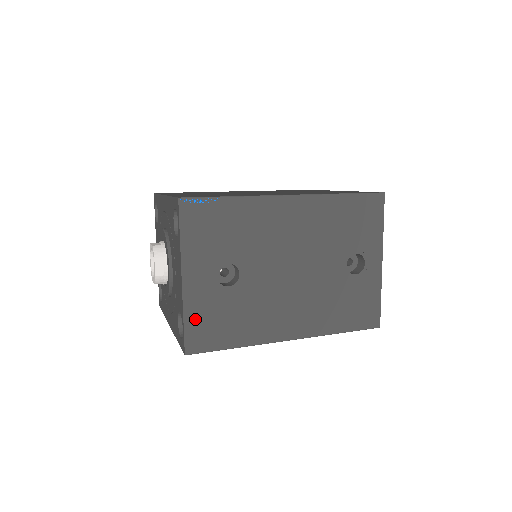
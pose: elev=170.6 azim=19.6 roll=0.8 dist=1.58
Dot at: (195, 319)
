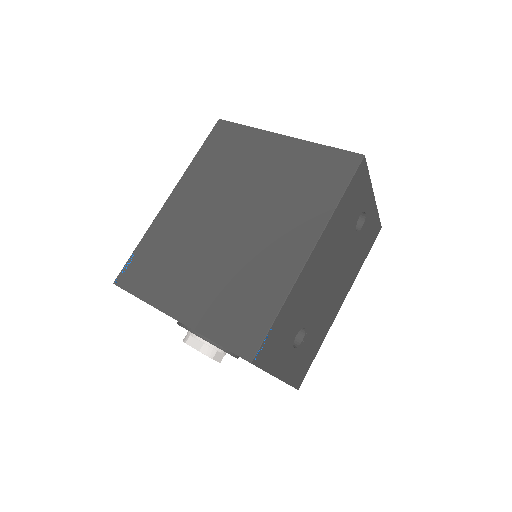
Dot at: (294, 376)
